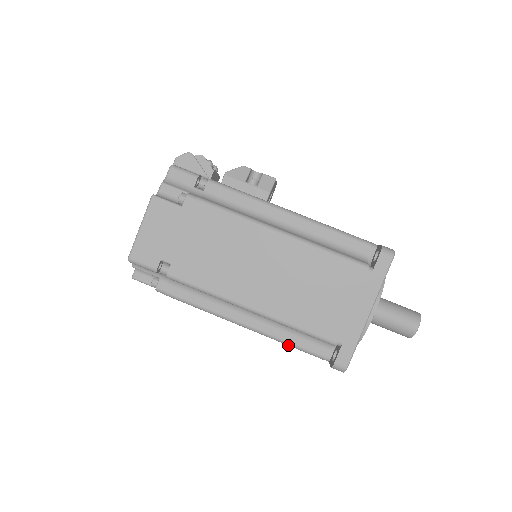
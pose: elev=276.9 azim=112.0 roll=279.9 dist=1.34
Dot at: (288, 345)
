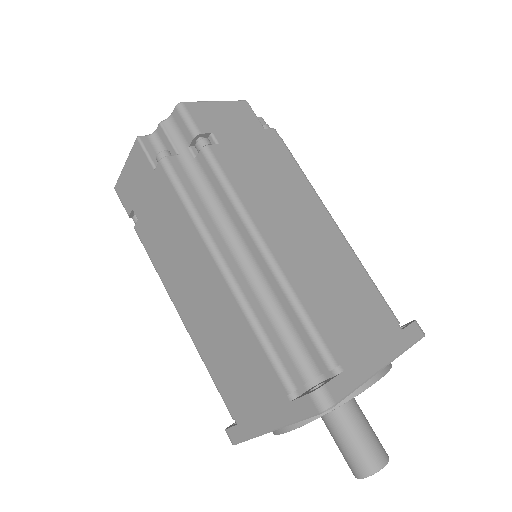
Dot at: (259, 337)
